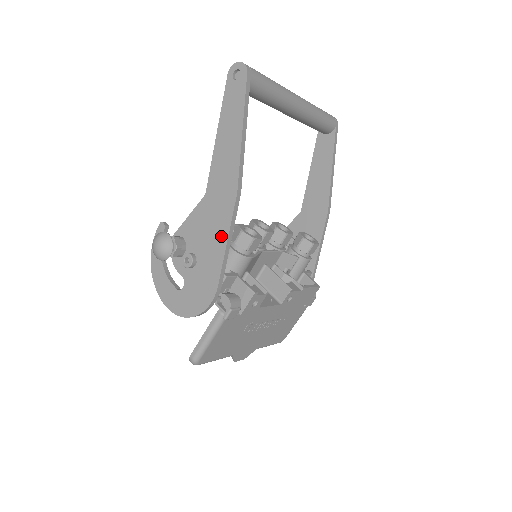
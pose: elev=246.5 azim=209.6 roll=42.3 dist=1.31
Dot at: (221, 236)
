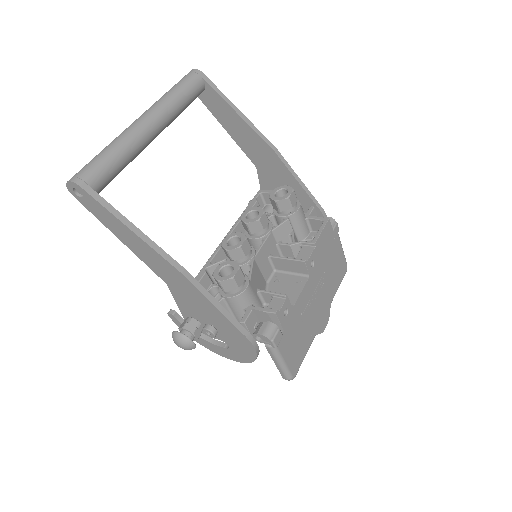
Dot at: (208, 306)
